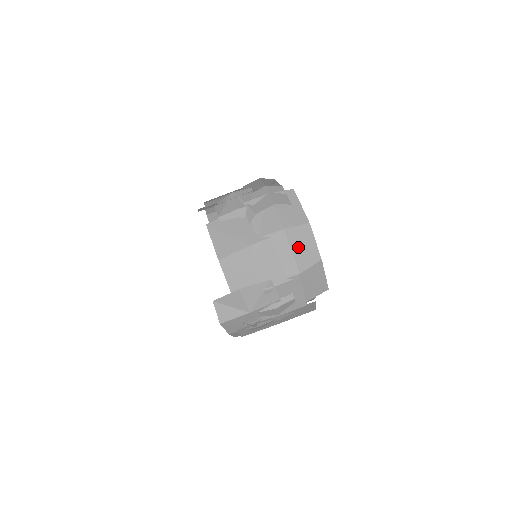
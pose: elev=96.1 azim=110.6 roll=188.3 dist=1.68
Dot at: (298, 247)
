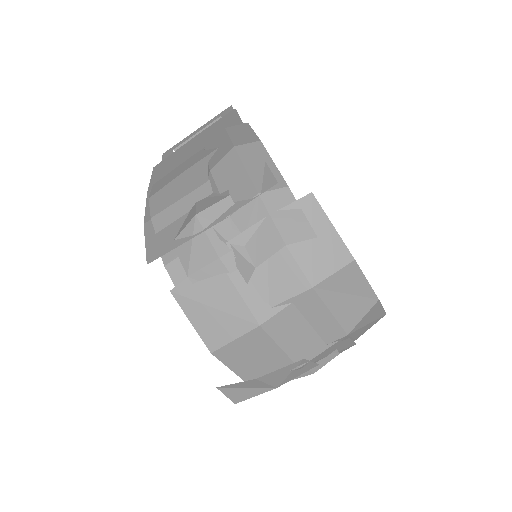
Dot at: (340, 301)
